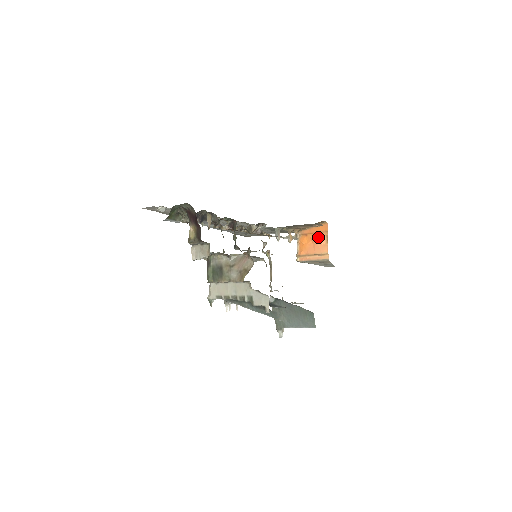
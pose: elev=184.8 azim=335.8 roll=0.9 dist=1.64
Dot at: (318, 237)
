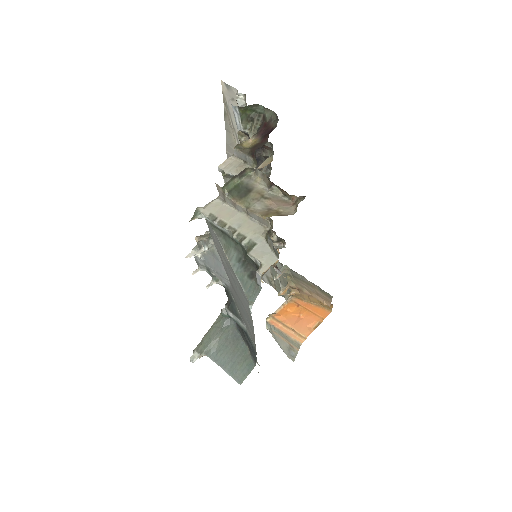
Dot at: (309, 316)
